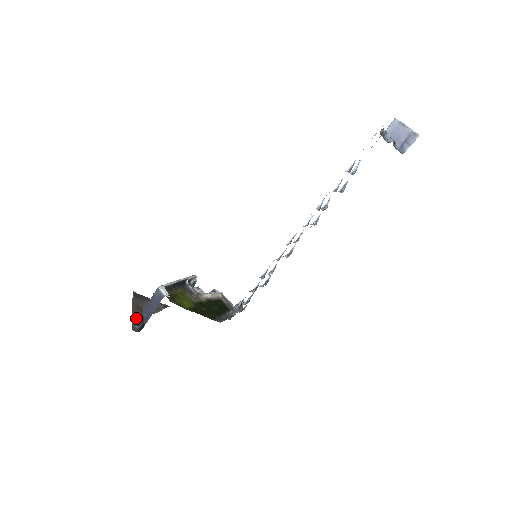
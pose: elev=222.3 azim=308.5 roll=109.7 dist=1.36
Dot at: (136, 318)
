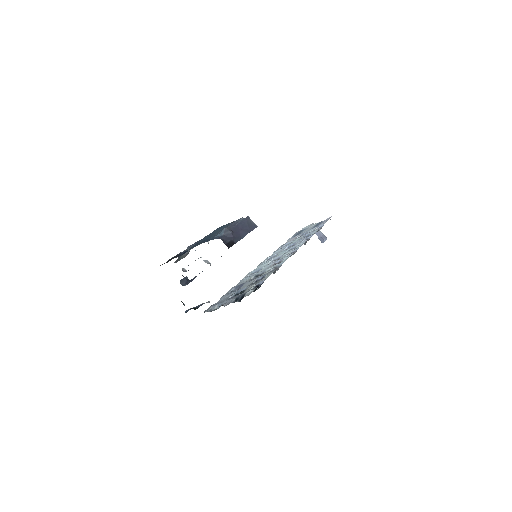
Dot at: occluded
